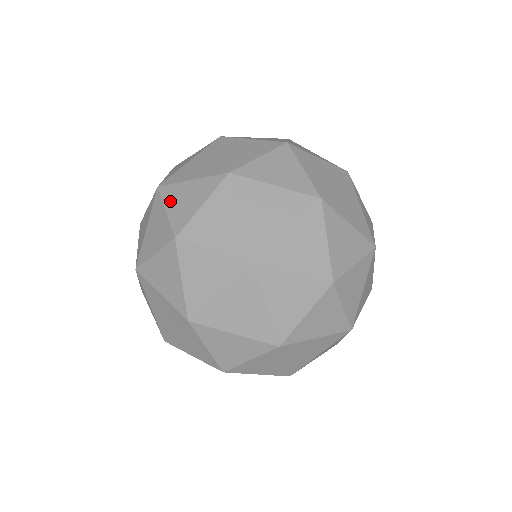
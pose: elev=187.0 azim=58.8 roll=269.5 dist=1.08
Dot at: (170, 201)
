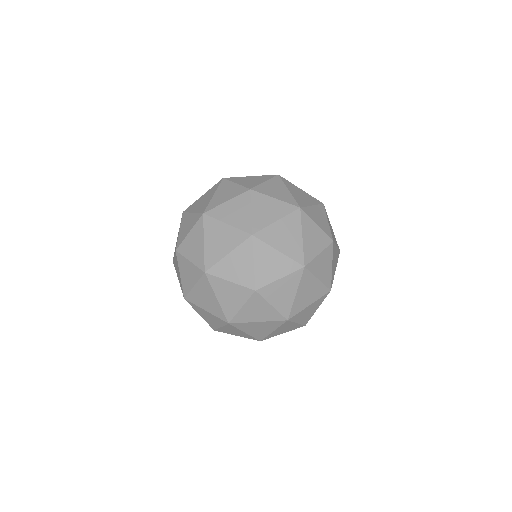
Dot at: (238, 181)
